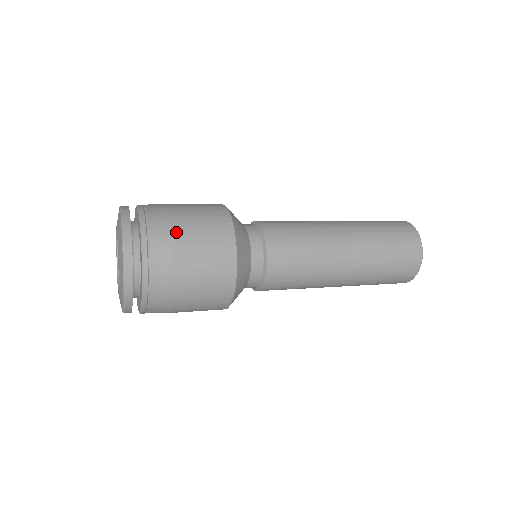
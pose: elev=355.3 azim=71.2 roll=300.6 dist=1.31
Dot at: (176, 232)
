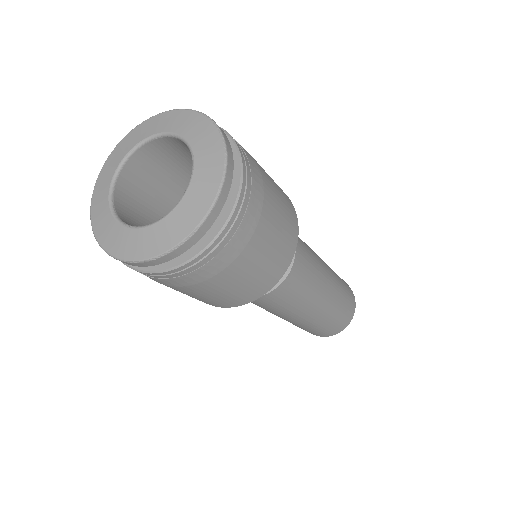
Dot at: (264, 175)
